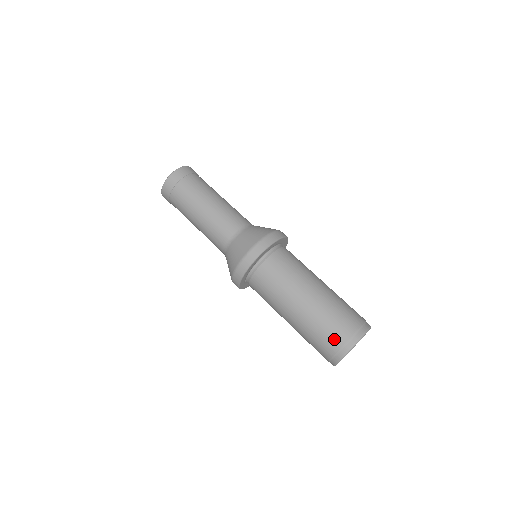
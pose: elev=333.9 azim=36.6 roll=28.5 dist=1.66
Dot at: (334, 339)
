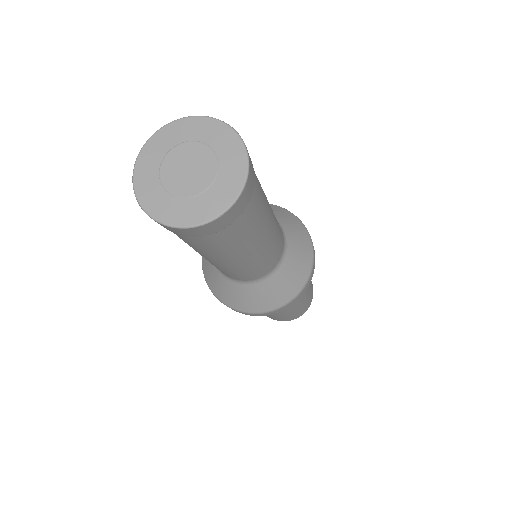
Dot at: (300, 314)
